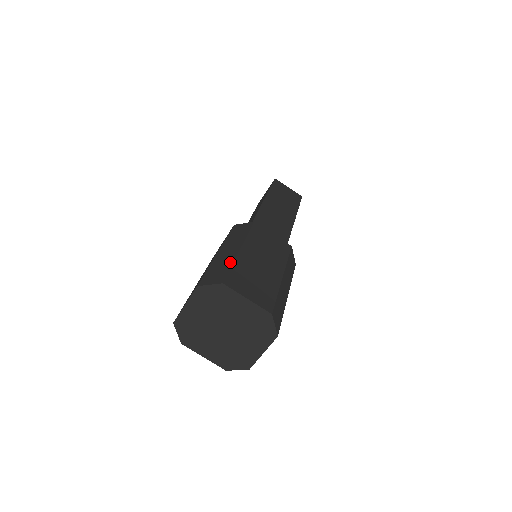
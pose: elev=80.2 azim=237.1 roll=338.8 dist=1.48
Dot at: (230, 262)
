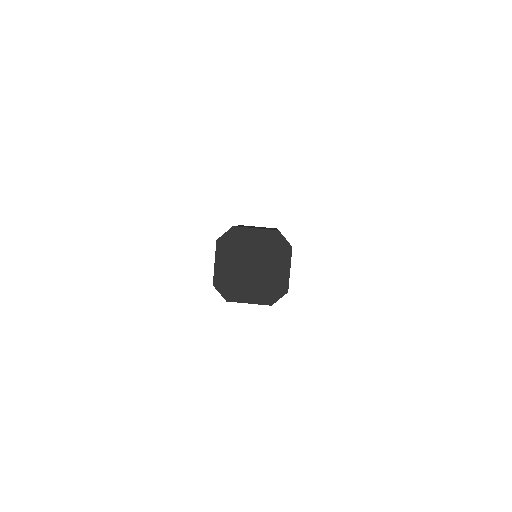
Dot at: occluded
